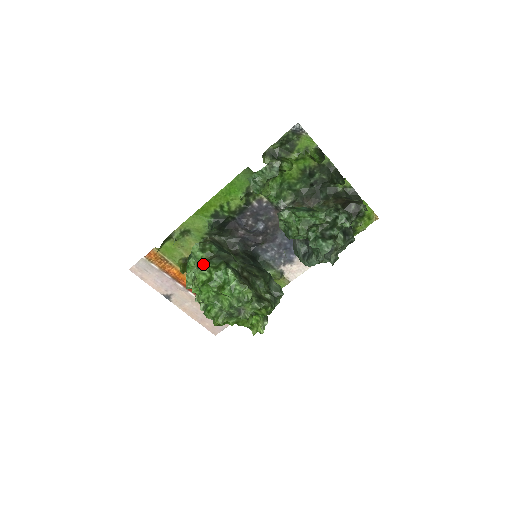
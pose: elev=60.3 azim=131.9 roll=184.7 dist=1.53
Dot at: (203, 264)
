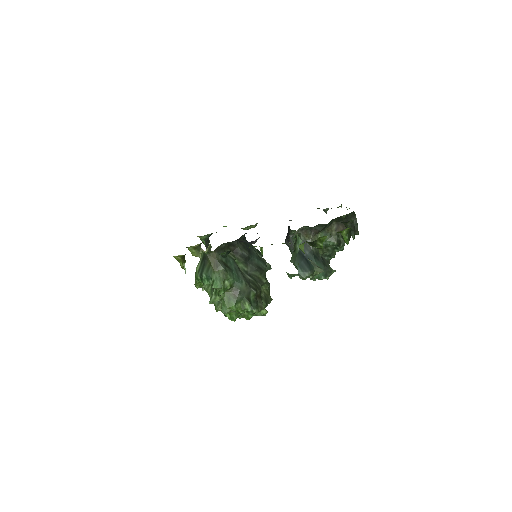
Dot at: (231, 307)
